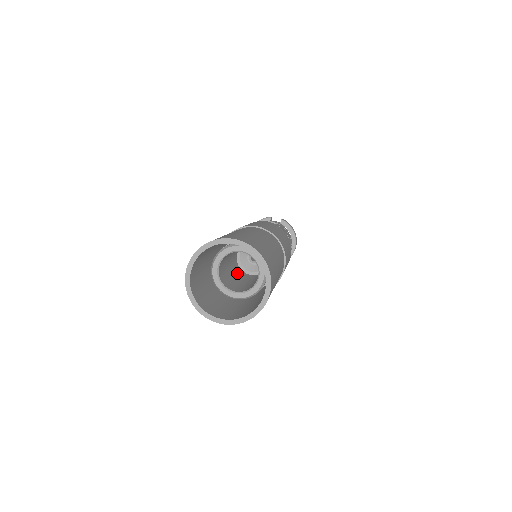
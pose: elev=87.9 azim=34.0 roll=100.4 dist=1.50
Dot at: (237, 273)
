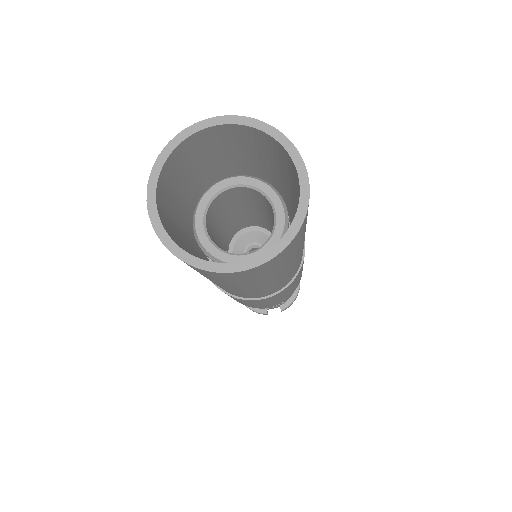
Dot at: occluded
